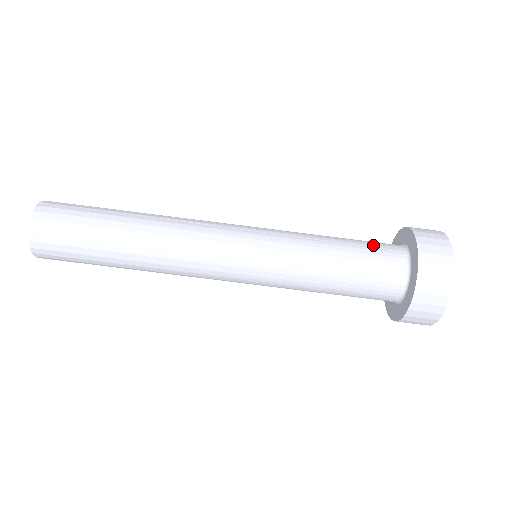
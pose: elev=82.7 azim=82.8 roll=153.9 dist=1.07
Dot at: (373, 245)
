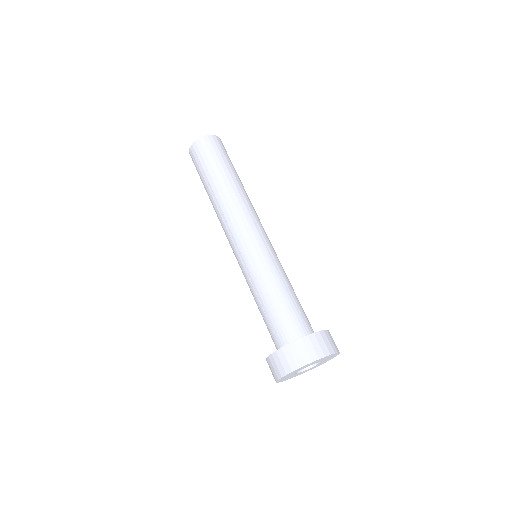
Dot at: (291, 317)
